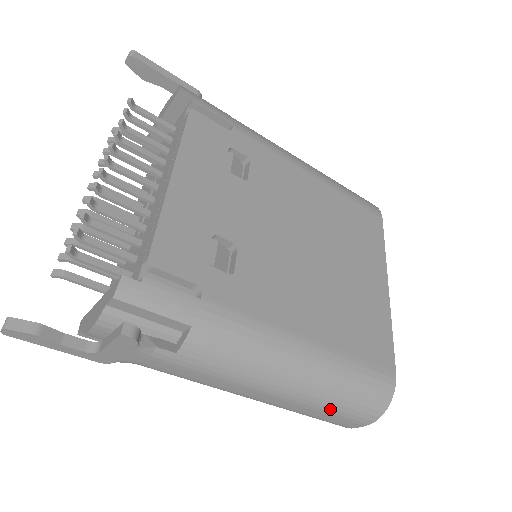
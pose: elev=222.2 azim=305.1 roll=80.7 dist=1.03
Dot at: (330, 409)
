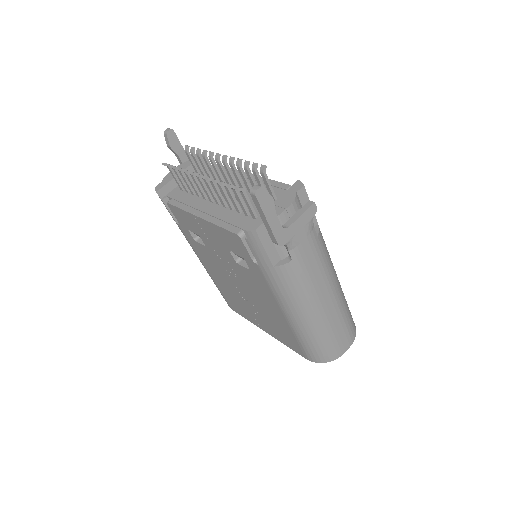
Dot at: (345, 319)
